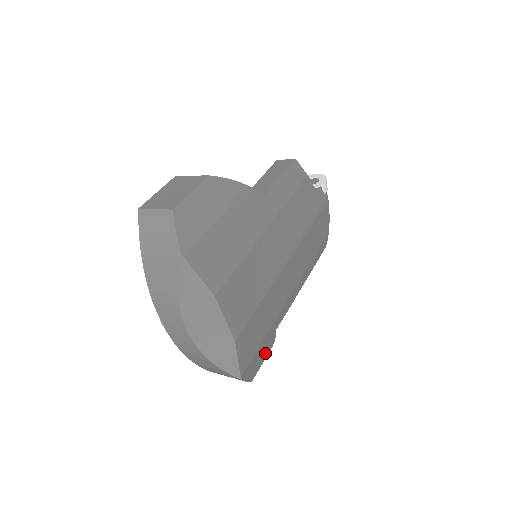
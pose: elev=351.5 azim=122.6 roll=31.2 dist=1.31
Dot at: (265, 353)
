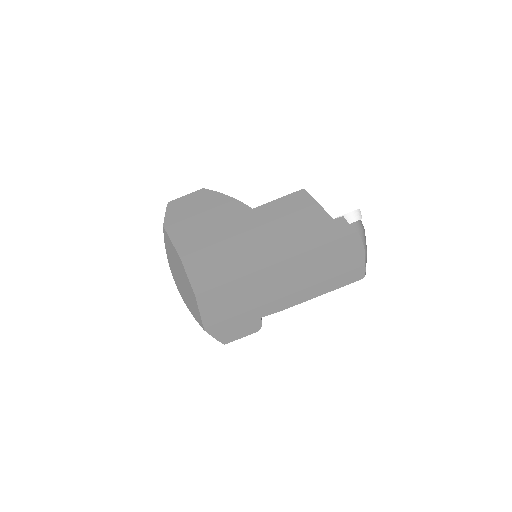
Dot at: (244, 331)
